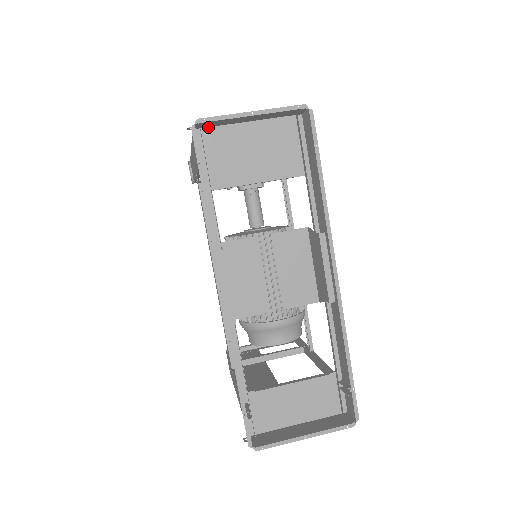
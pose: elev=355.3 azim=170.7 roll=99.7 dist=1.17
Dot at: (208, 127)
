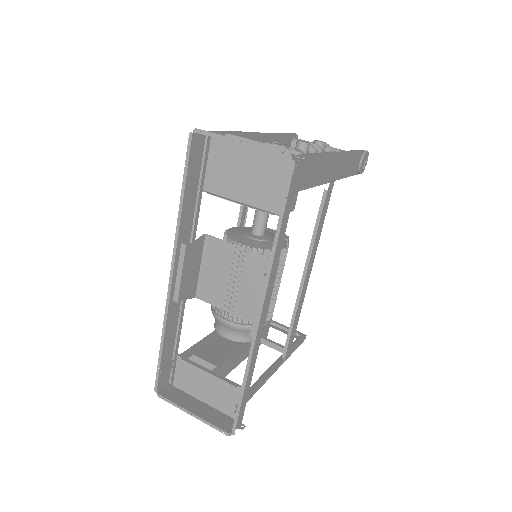
Dot at: occluded
